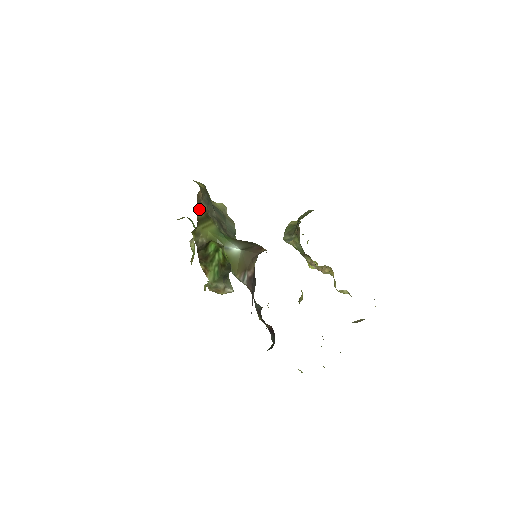
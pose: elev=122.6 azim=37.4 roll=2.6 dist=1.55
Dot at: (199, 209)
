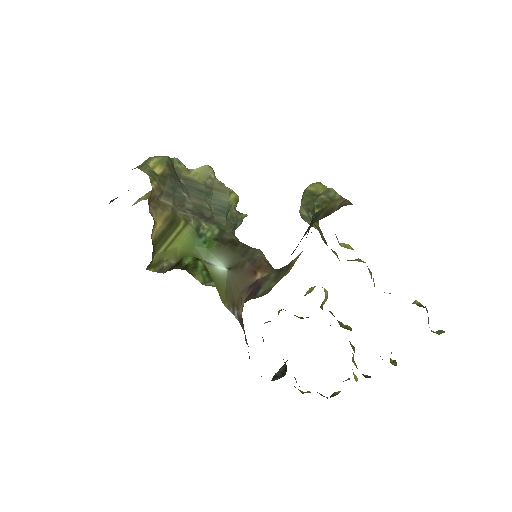
Dot at: (154, 223)
